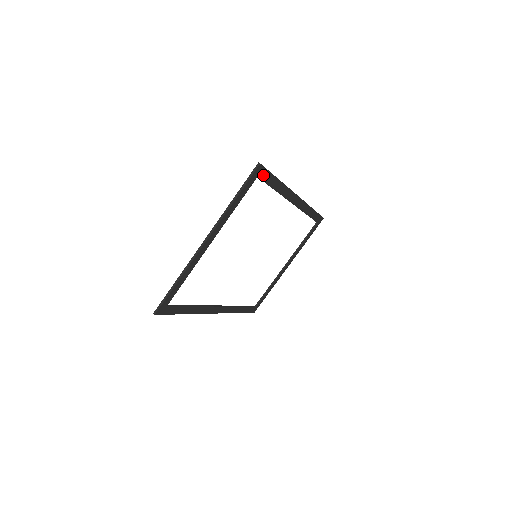
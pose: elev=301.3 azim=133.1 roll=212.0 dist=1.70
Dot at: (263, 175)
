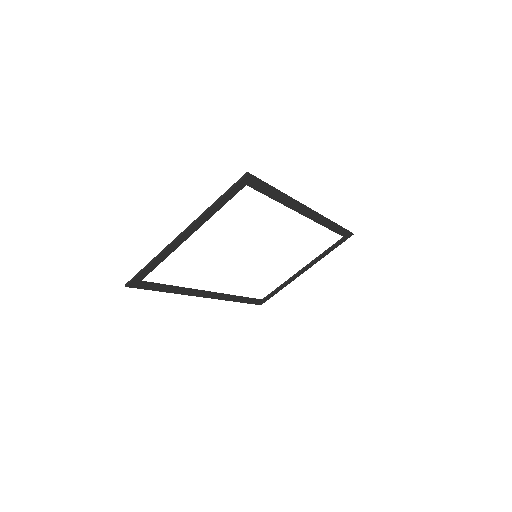
Dot at: (254, 184)
